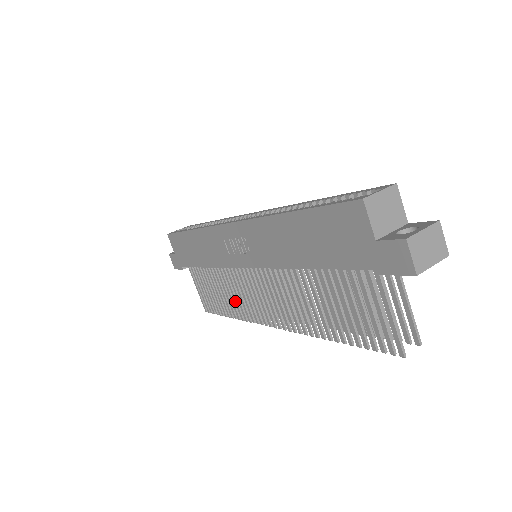
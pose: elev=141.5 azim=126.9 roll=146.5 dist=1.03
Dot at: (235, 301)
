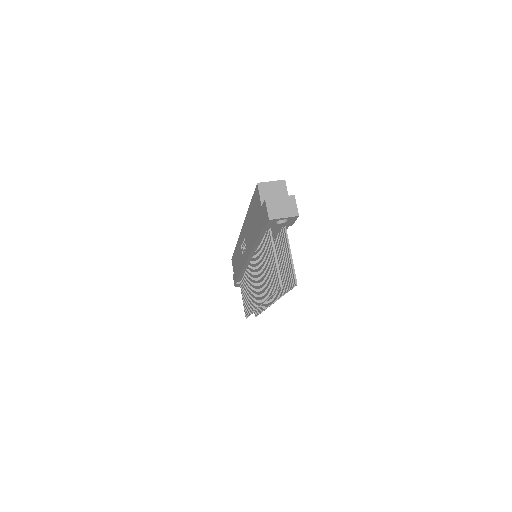
Dot at: (250, 297)
